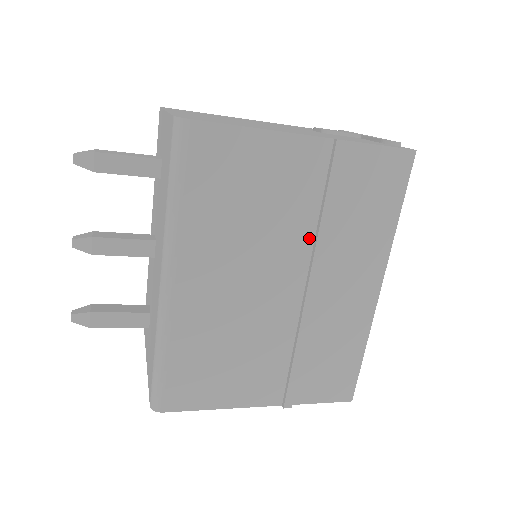
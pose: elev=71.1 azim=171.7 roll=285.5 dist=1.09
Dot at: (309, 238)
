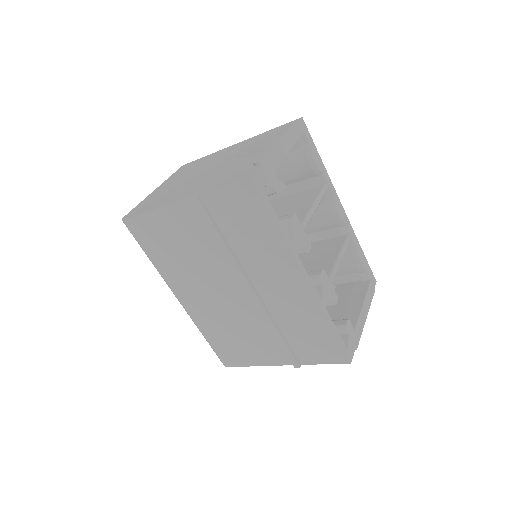
Dot at: (227, 260)
